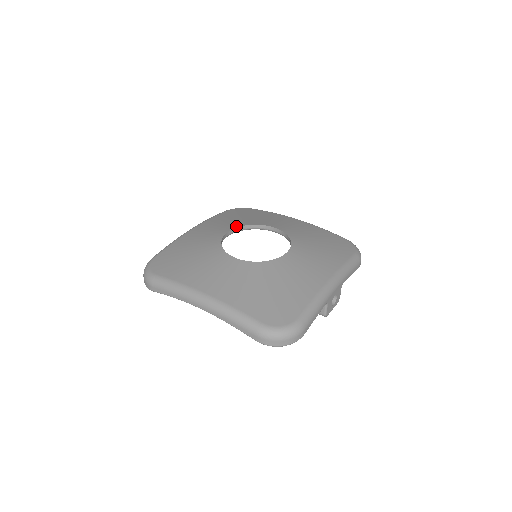
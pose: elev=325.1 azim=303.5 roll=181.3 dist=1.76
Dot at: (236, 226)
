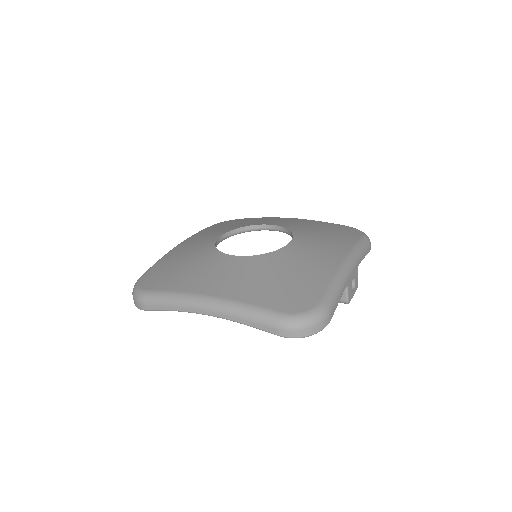
Dot at: (228, 230)
